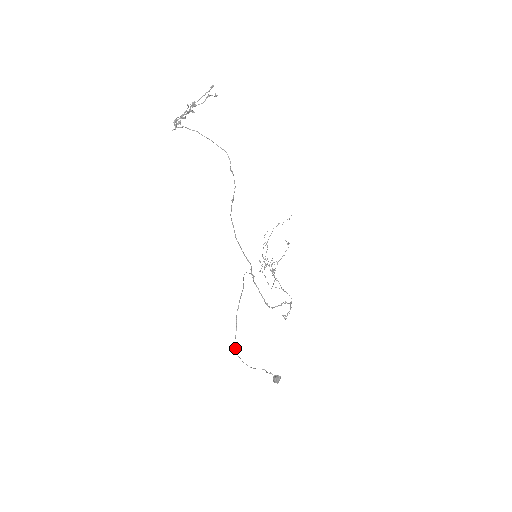
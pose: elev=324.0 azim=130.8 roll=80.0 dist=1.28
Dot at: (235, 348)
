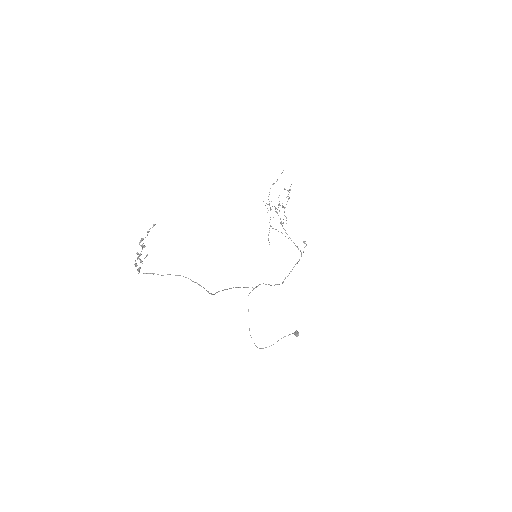
Dot at: occluded
